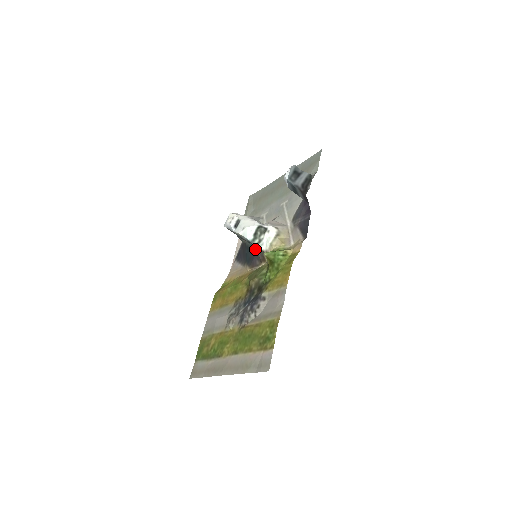
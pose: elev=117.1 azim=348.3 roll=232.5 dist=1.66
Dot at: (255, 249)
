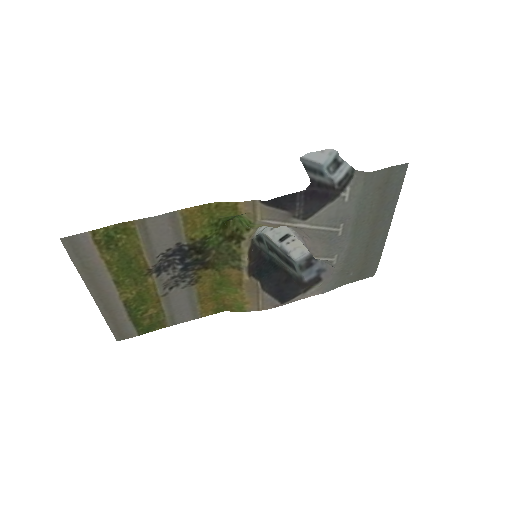
Dot at: (264, 252)
